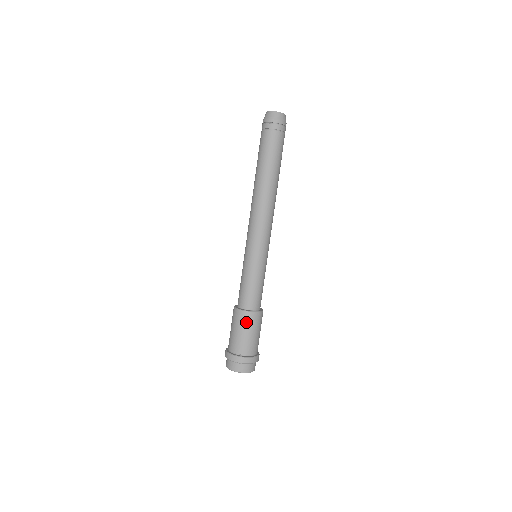
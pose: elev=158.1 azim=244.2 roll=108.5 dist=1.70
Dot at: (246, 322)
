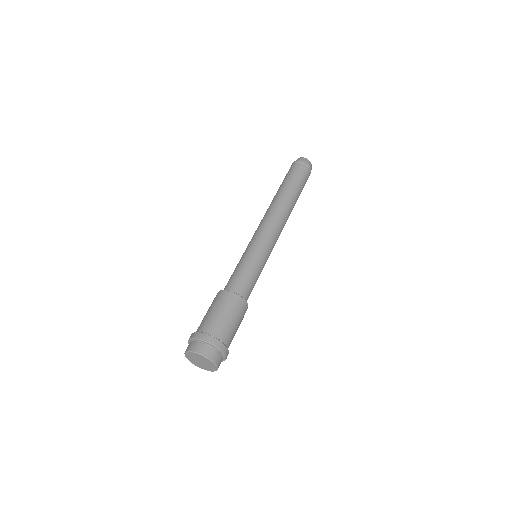
Dot at: (225, 301)
